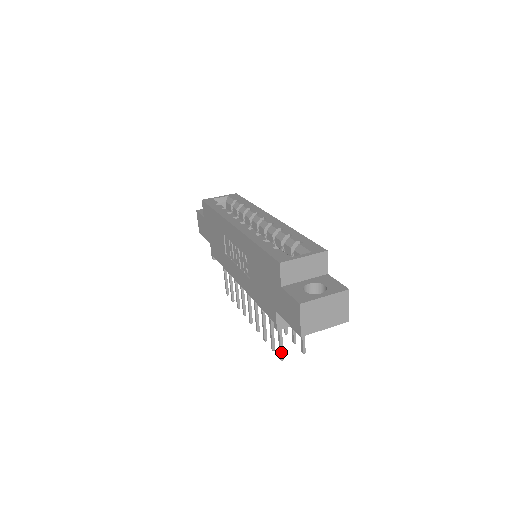
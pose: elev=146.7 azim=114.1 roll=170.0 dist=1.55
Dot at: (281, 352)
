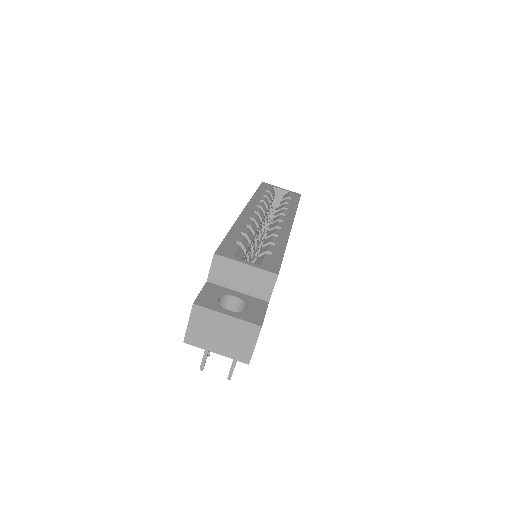
Dot at: (203, 360)
